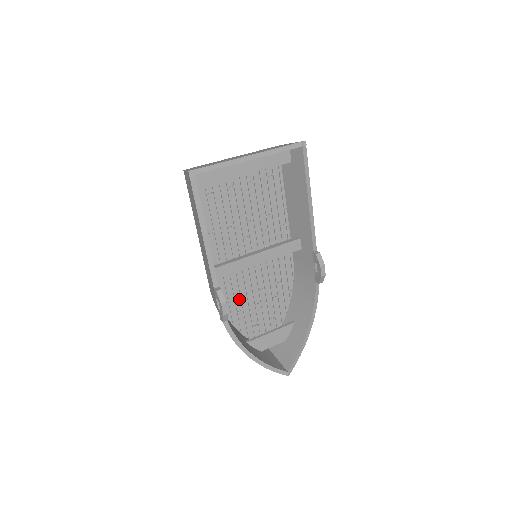
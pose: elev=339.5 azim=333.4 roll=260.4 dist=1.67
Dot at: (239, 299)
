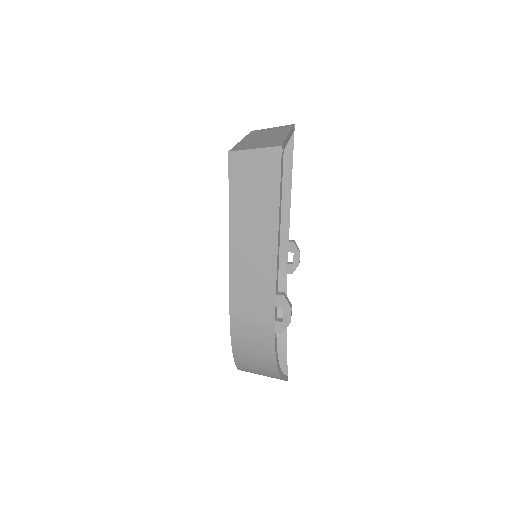
Dot at: occluded
